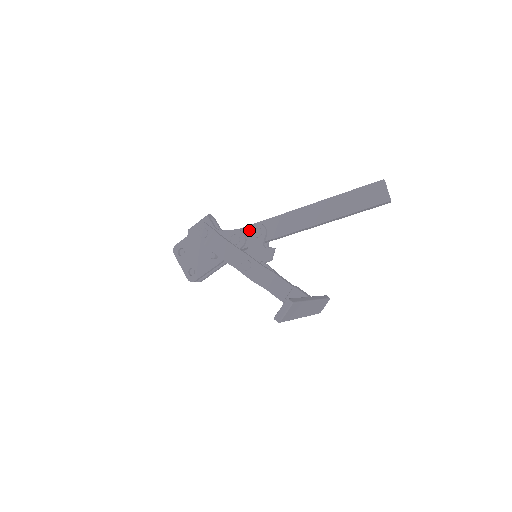
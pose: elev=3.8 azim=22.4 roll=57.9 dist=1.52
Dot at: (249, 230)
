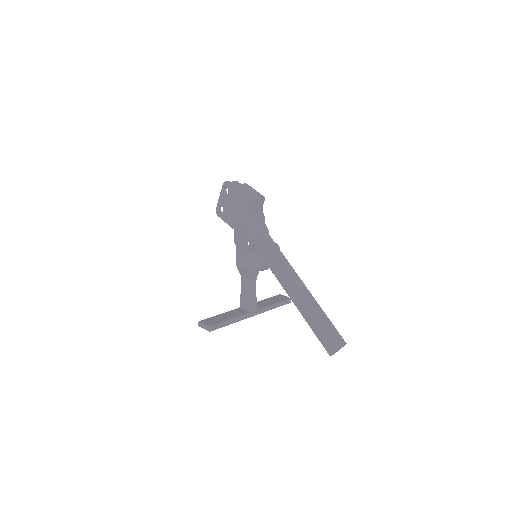
Dot at: (263, 245)
